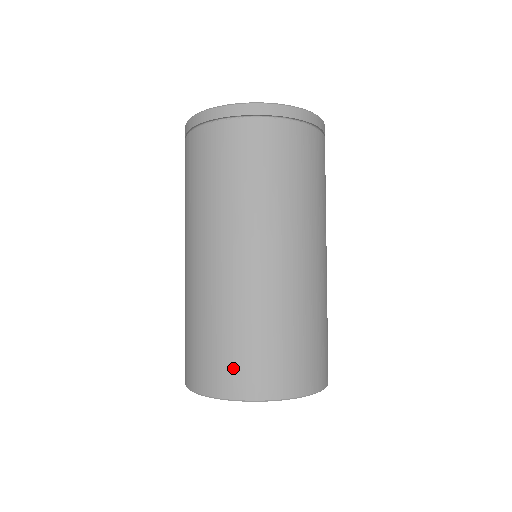
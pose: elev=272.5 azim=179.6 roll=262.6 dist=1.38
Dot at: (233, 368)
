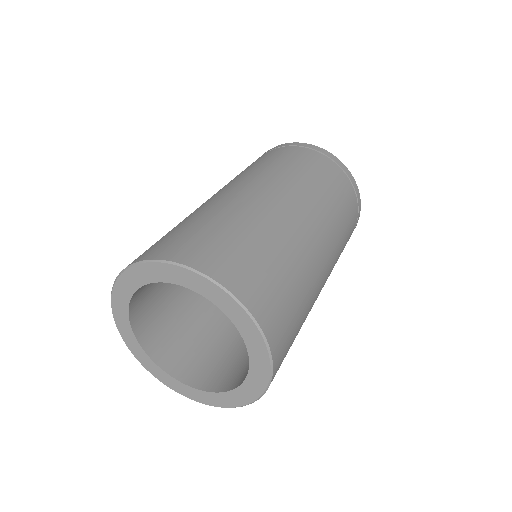
Dot at: (199, 244)
